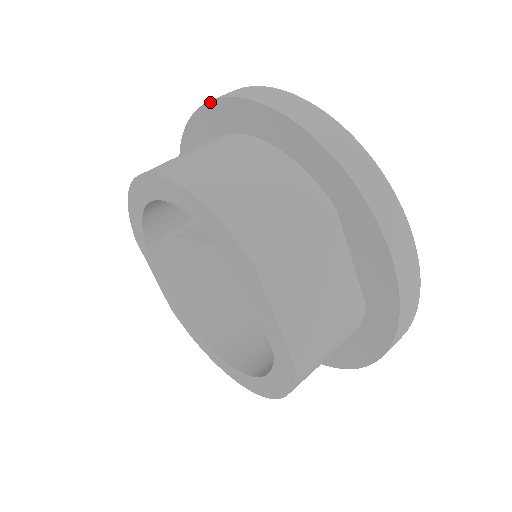
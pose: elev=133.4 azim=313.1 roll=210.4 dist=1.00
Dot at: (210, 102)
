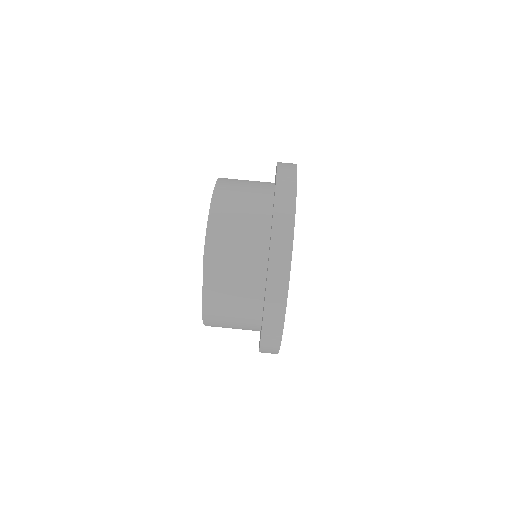
Dot at: (277, 165)
